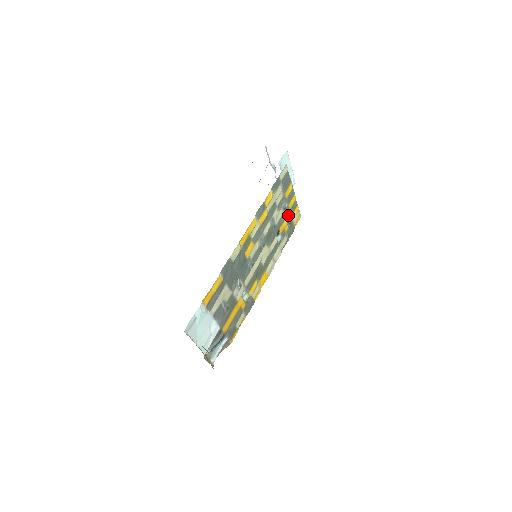
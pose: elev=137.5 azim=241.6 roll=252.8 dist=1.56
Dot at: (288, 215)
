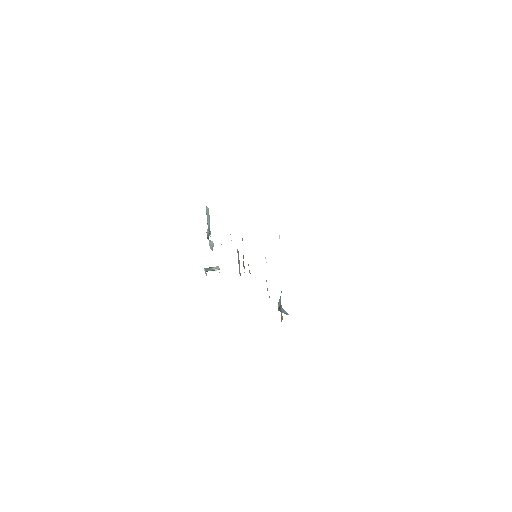
Dot at: (243, 258)
